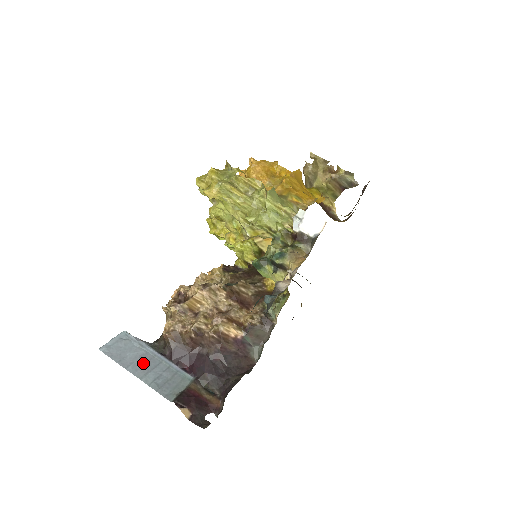
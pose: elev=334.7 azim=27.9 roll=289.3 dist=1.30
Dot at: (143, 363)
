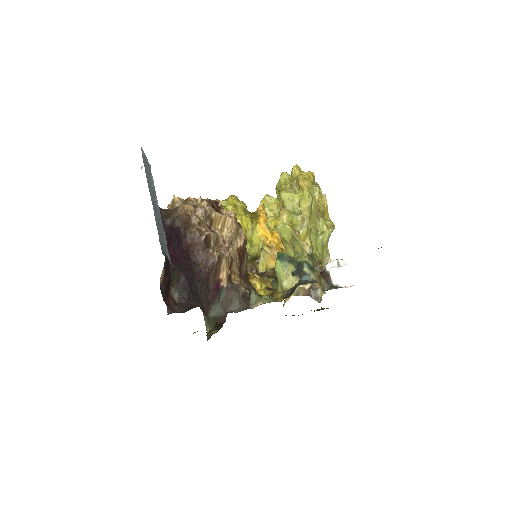
Dot at: occluded
